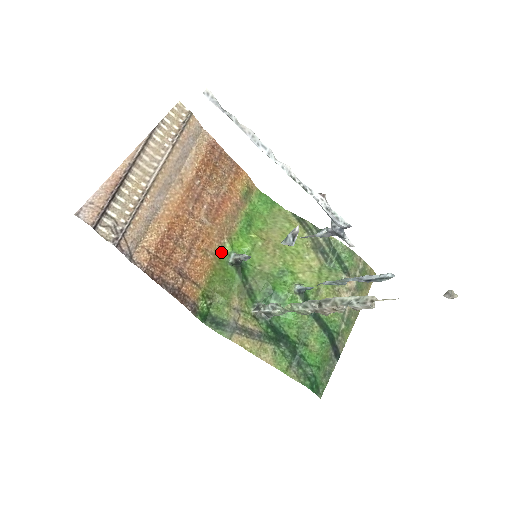
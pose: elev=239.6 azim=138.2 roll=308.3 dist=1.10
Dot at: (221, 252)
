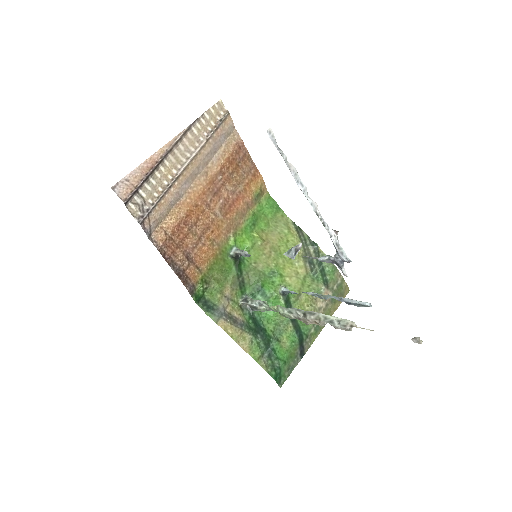
Dot at: (225, 244)
